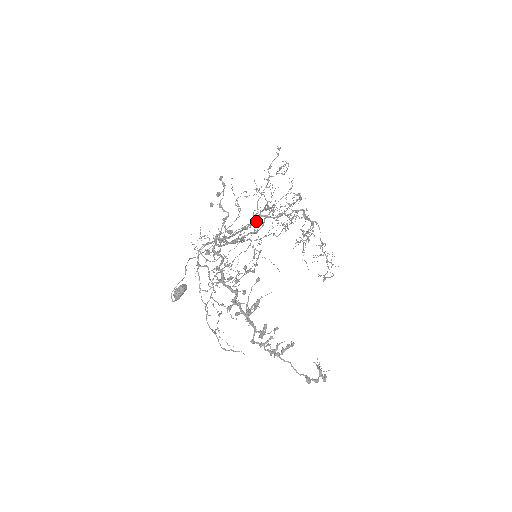
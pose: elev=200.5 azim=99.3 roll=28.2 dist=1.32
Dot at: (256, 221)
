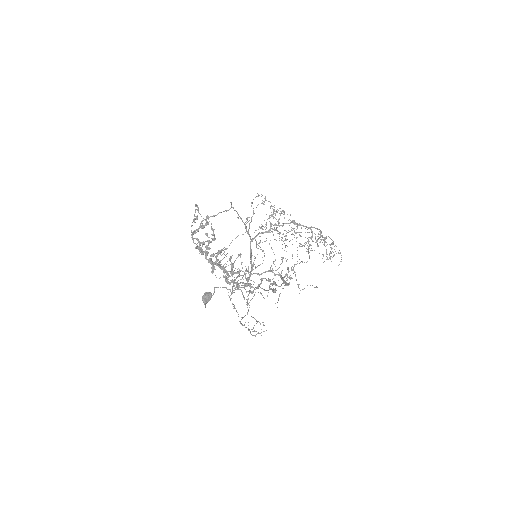
Dot at: (254, 238)
